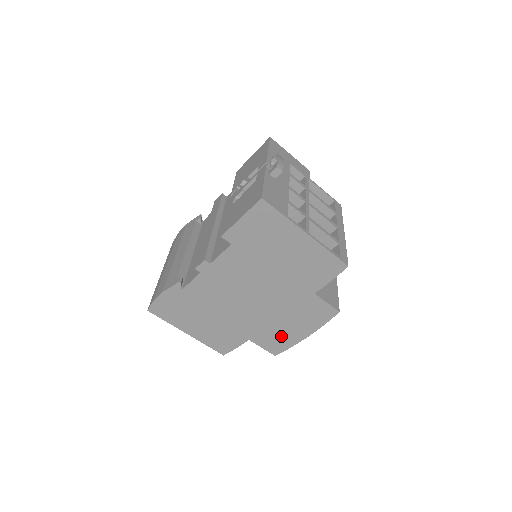
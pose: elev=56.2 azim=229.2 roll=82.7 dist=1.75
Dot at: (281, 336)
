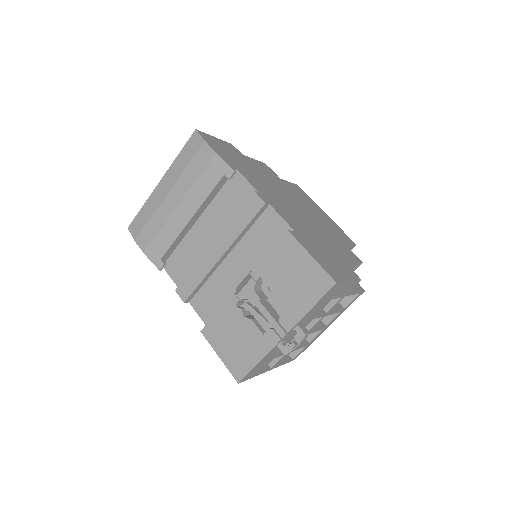
Dot at: occluded
